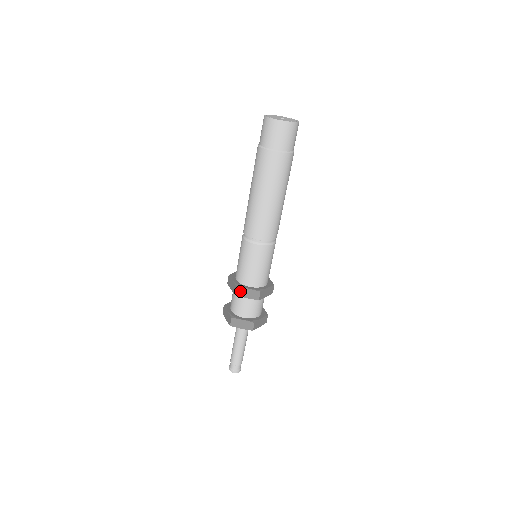
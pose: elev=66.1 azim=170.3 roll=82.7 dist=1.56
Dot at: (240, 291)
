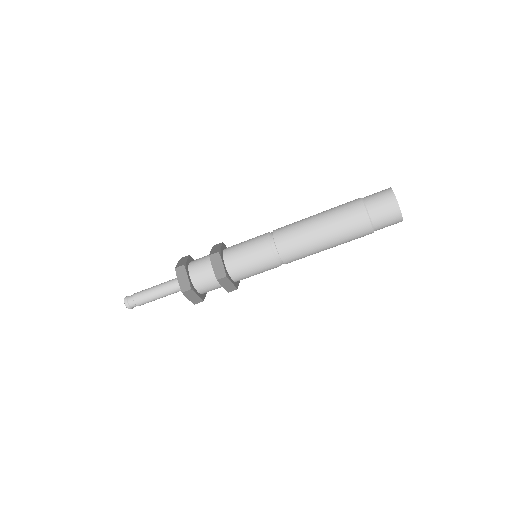
Dot at: (216, 257)
